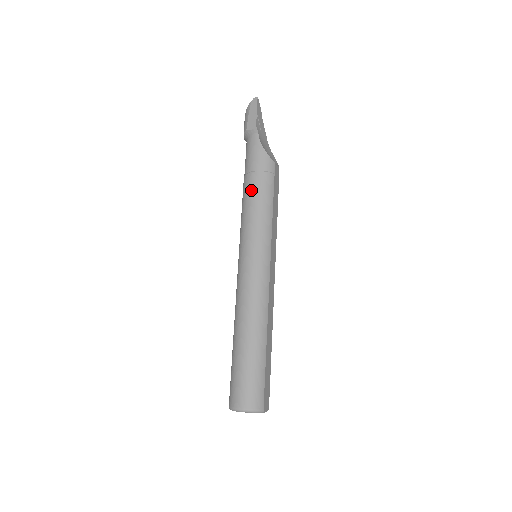
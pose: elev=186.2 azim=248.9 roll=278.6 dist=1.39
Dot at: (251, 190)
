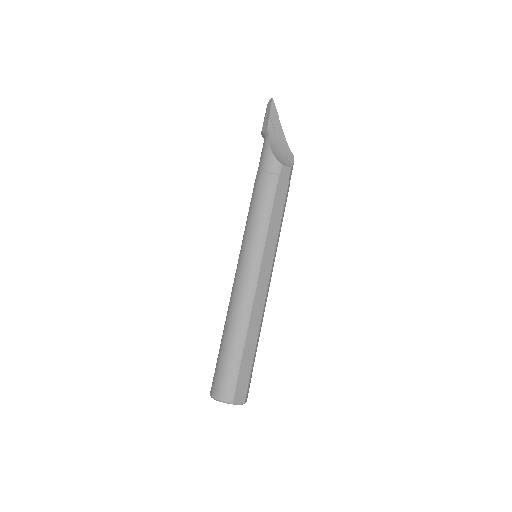
Dot at: (254, 192)
